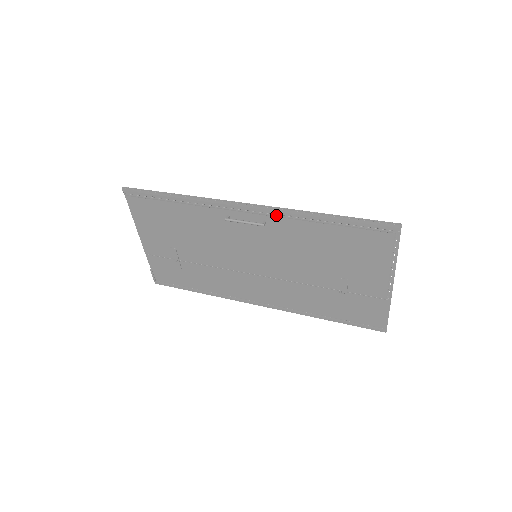
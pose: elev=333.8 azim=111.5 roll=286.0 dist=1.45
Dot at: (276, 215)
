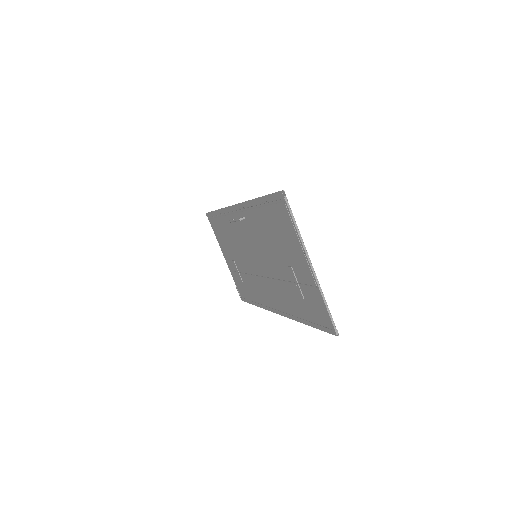
Dot at: (244, 209)
